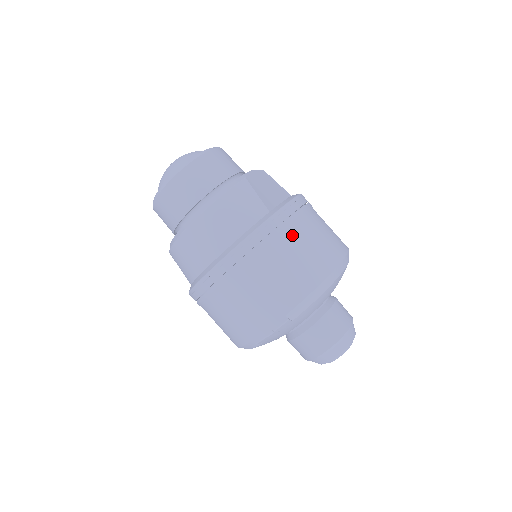
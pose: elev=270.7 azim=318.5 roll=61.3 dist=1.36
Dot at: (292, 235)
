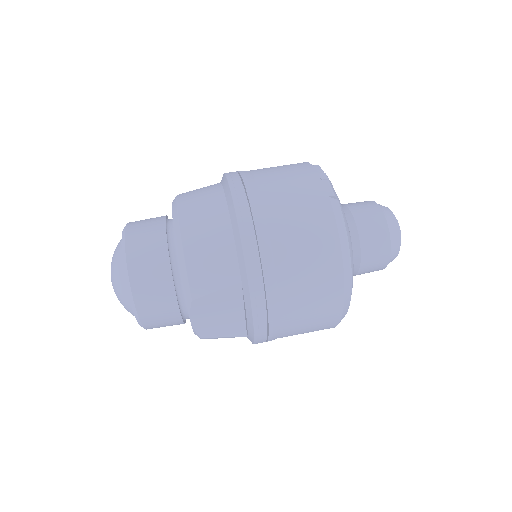
Dot at: occluded
